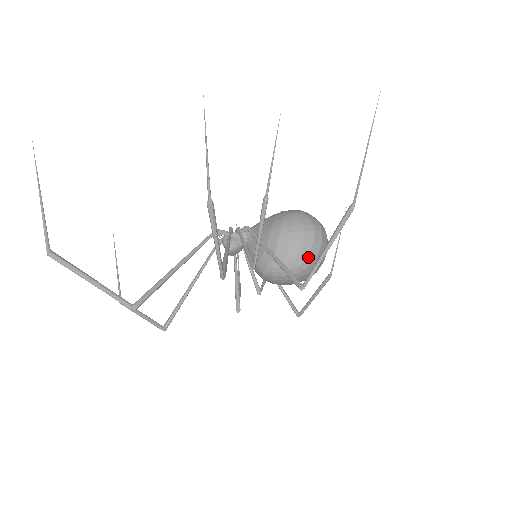
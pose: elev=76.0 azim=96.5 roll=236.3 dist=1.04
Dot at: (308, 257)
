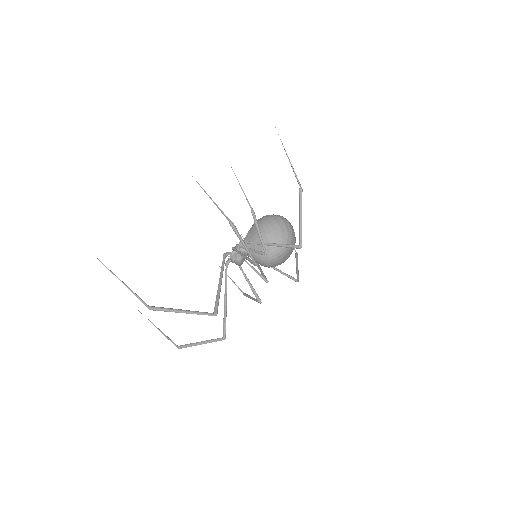
Dot at: (288, 235)
